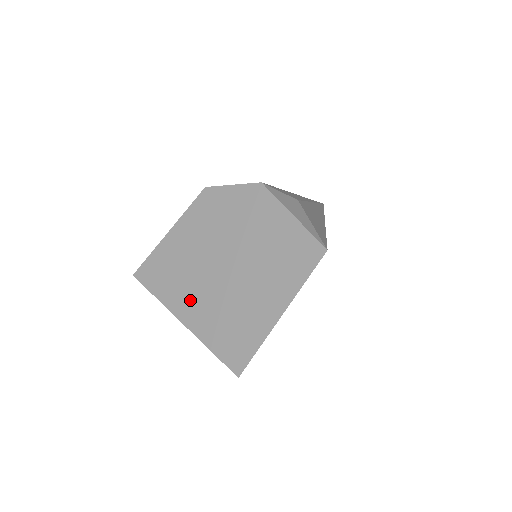
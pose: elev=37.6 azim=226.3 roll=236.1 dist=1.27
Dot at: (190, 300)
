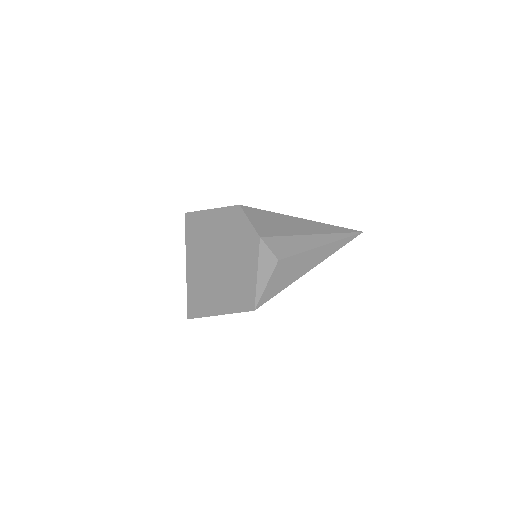
Dot at: (195, 259)
